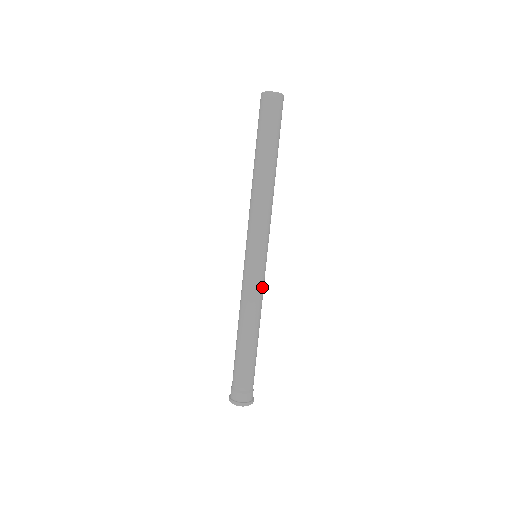
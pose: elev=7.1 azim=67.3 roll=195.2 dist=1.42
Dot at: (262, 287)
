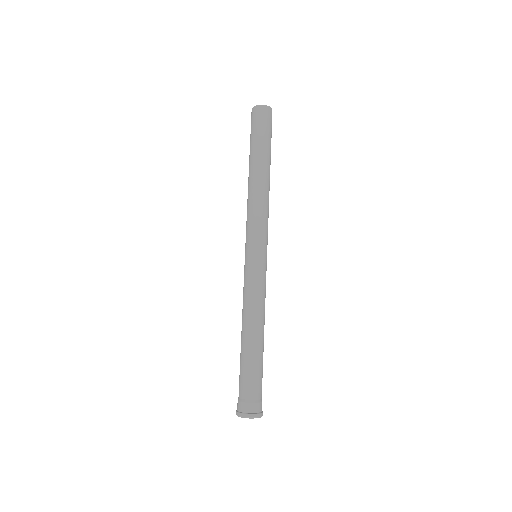
Dot at: (263, 285)
